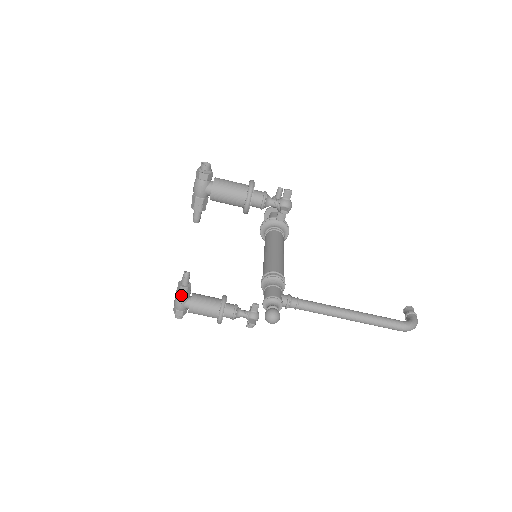
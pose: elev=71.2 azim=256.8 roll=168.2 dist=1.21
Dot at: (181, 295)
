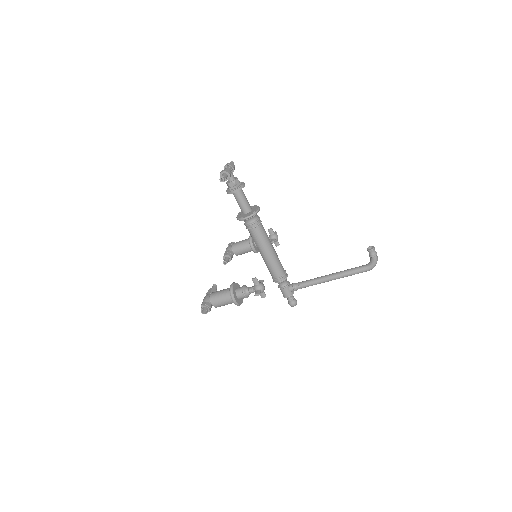
Dot at: occluded
